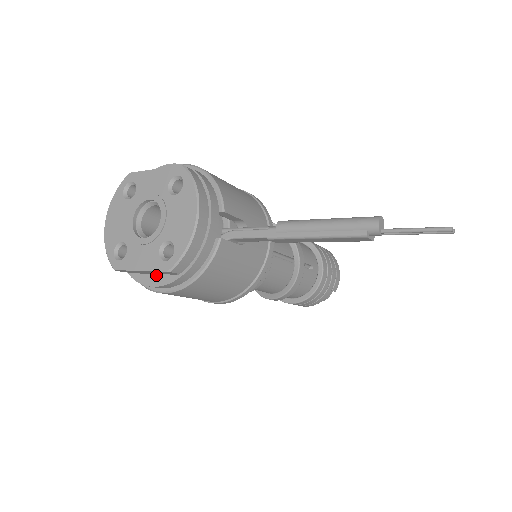
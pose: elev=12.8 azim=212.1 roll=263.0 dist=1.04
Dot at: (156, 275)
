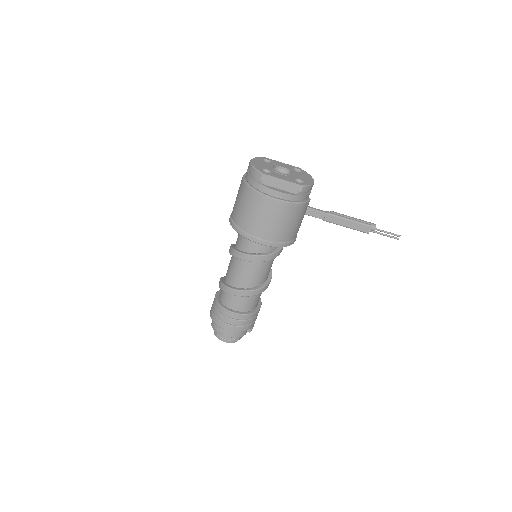
Dot at: (282, 190)
